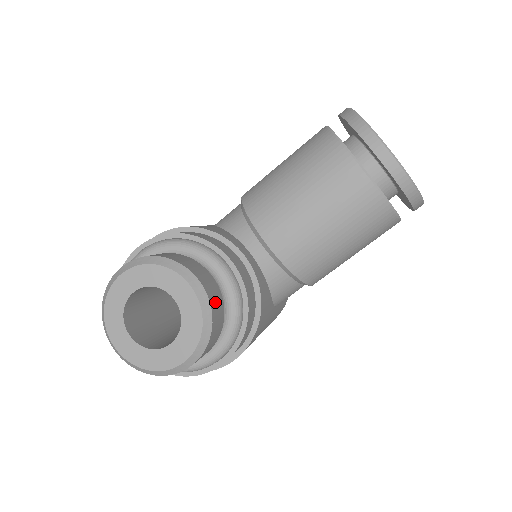
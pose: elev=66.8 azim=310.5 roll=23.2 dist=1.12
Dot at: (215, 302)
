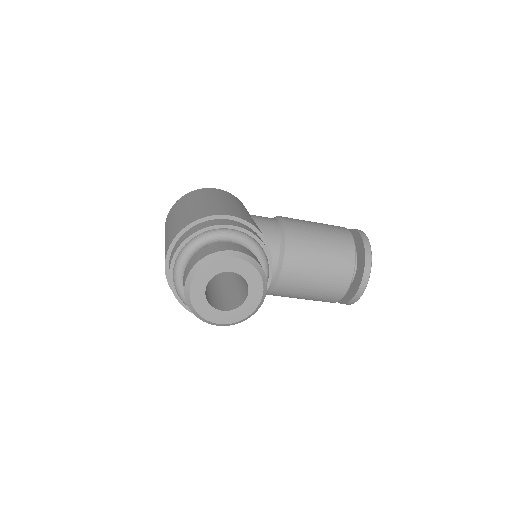
Dot at: occluded
